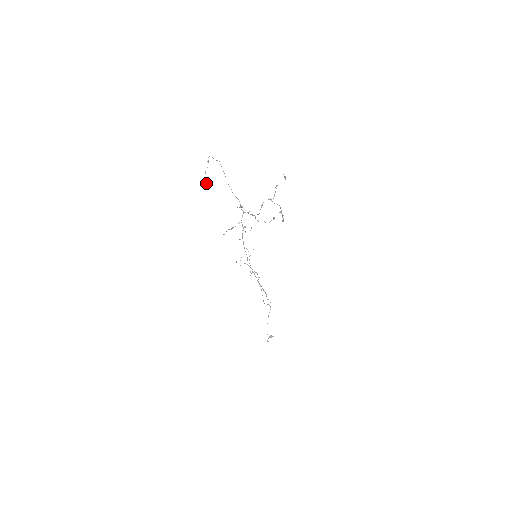
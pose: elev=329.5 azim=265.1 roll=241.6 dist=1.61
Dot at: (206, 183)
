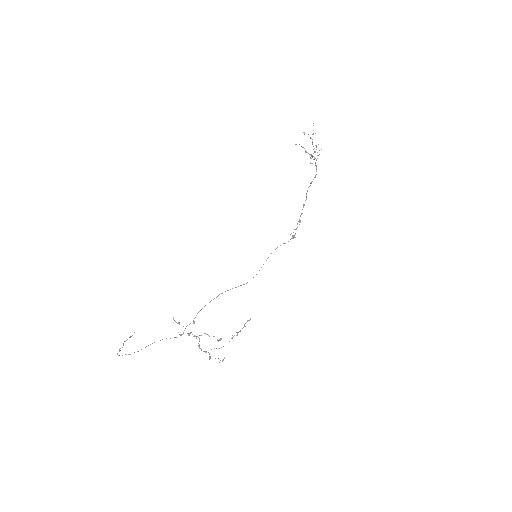
Dot at: (131, 336)
